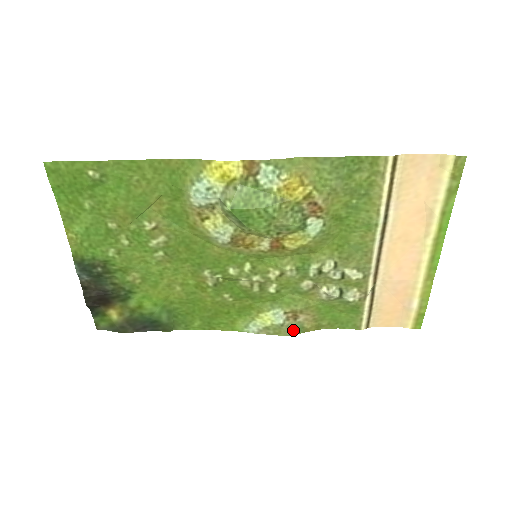
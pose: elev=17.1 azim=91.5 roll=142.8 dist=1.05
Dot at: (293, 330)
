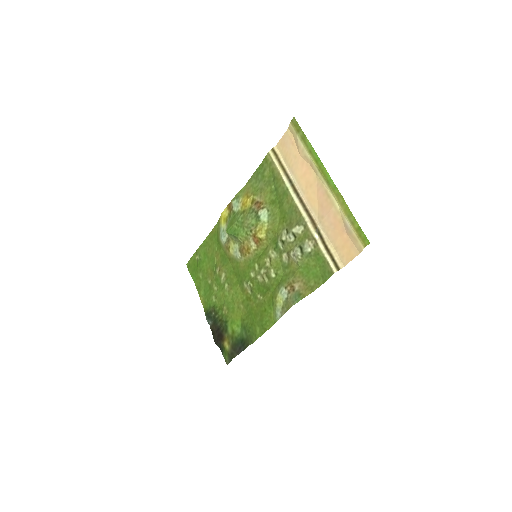
Dot at: (295, 299)
